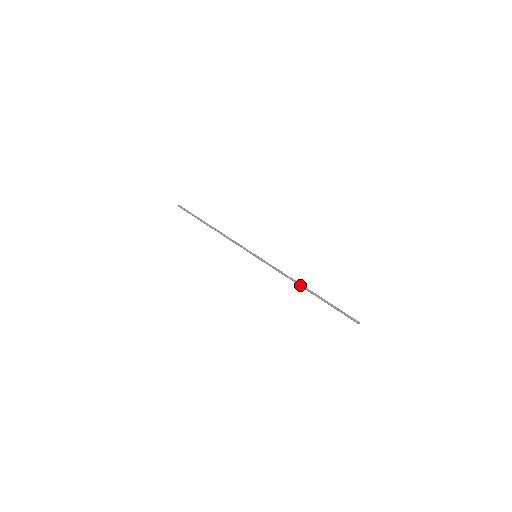
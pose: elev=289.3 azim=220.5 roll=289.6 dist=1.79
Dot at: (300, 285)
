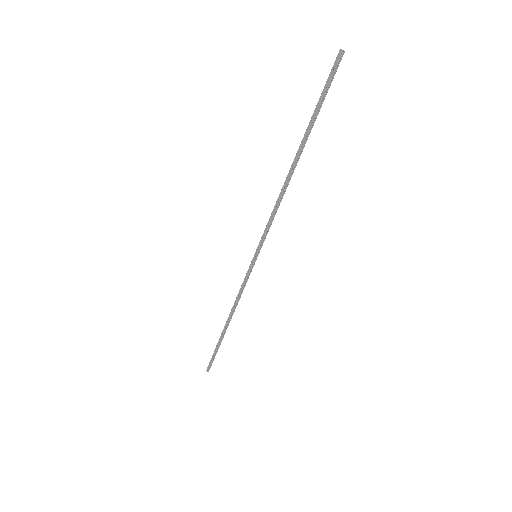
Dot at: (287, 175)
